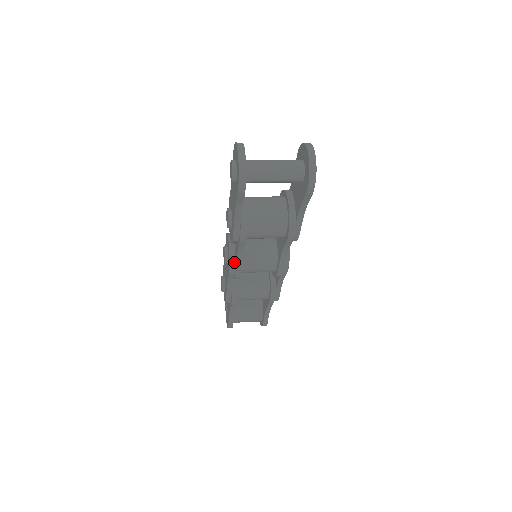
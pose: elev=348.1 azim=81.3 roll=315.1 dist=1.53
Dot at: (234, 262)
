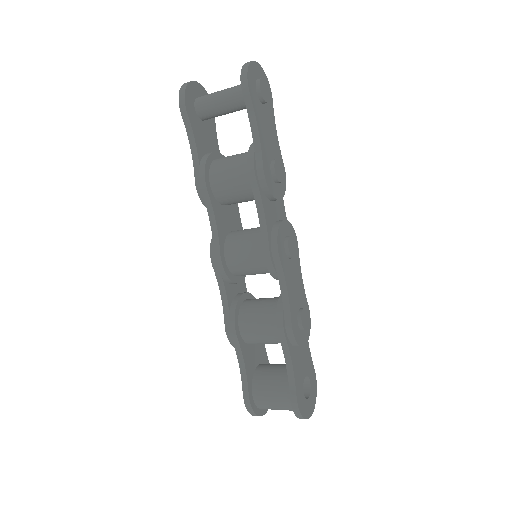
Dot at: occluded
